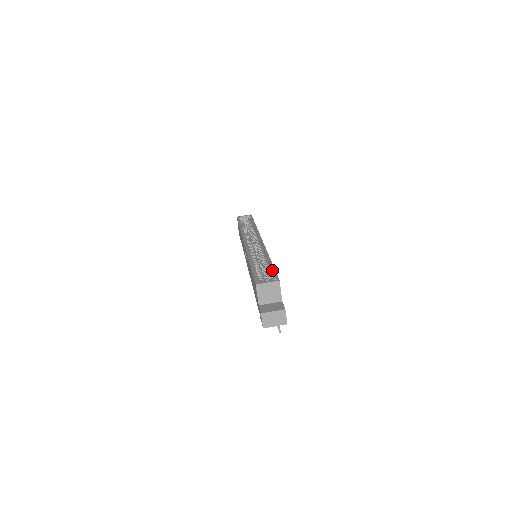
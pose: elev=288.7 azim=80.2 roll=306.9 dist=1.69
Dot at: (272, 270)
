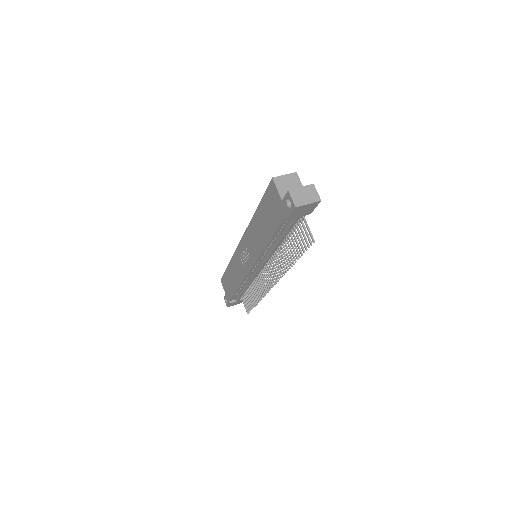
Dot at: occluded
